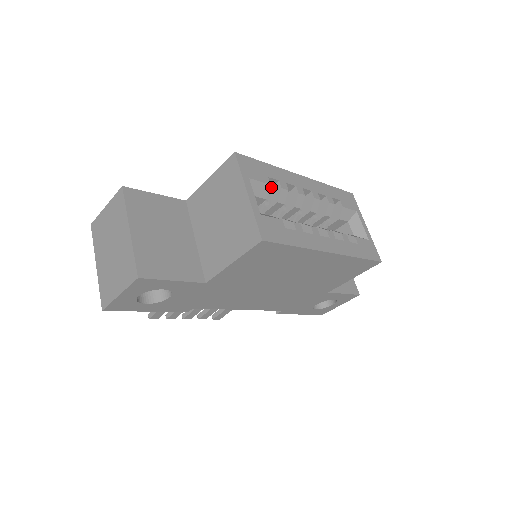
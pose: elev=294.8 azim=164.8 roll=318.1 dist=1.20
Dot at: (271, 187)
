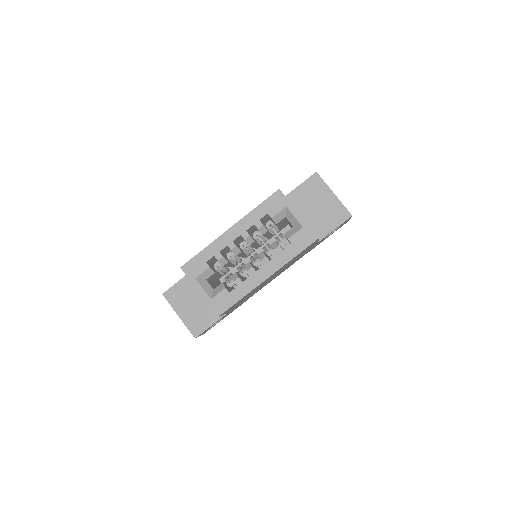
Dot at: occluded
